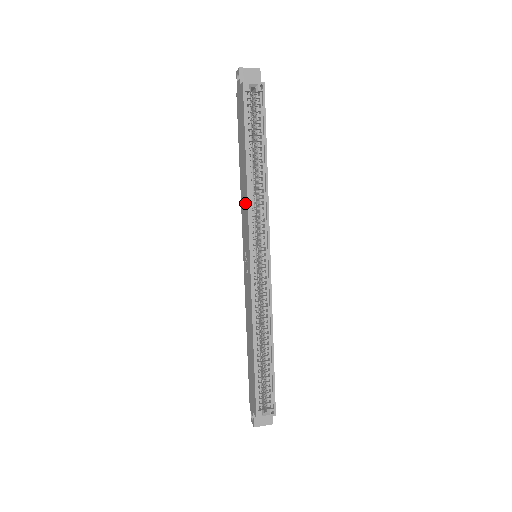
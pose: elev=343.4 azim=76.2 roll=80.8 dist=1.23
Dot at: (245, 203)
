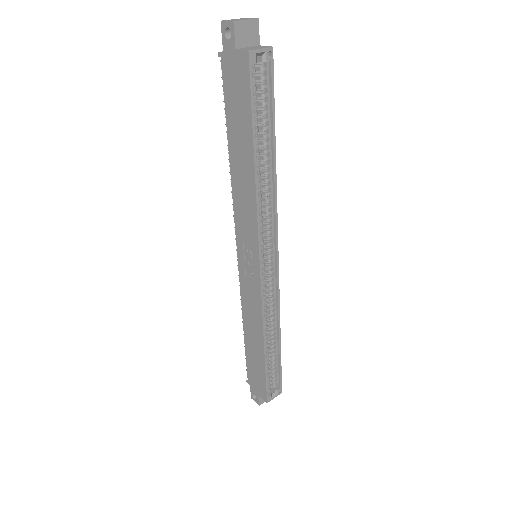
Dot at: (248, 206)
